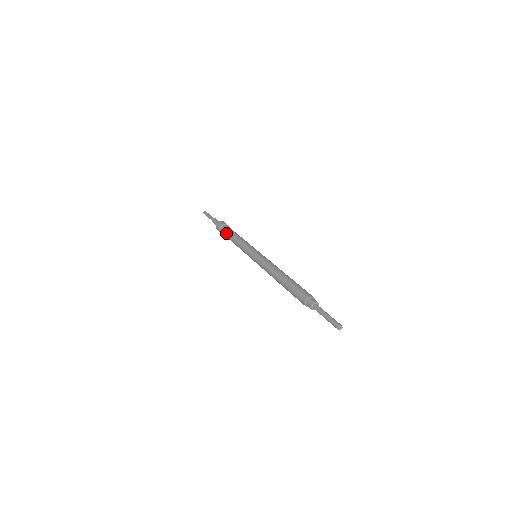
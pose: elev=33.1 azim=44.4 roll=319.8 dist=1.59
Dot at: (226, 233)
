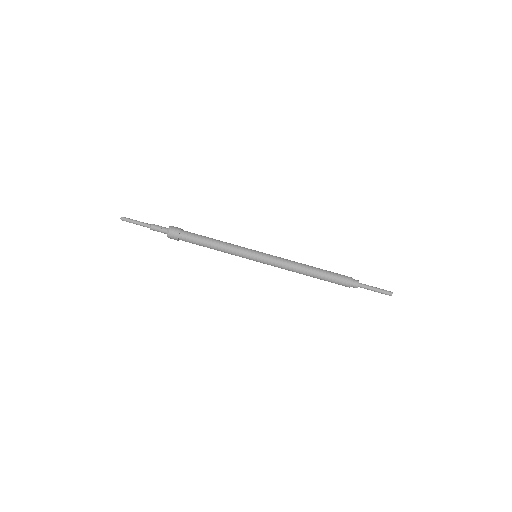
Dot at: (195, 238)
